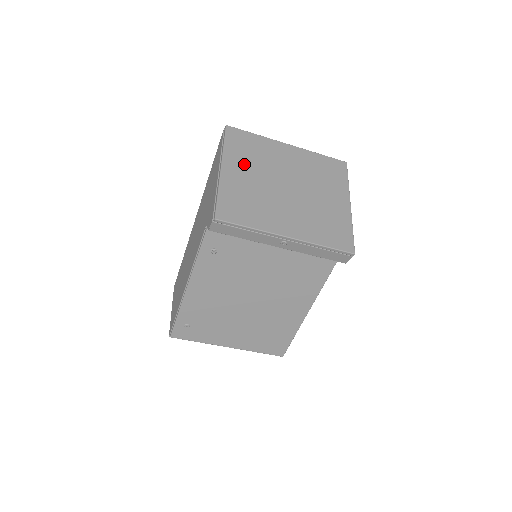
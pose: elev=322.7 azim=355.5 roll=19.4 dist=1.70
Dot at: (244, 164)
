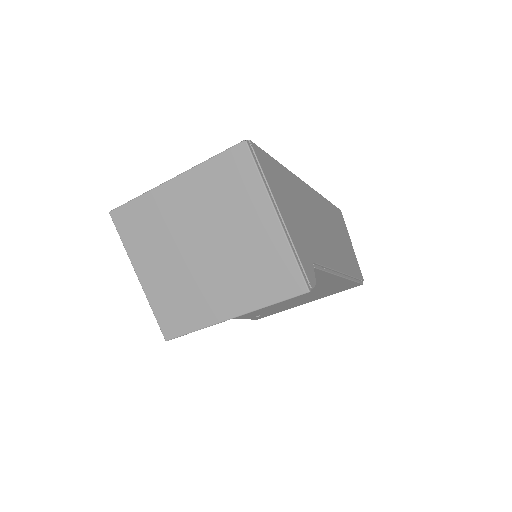
Dot at: (150, 254)
